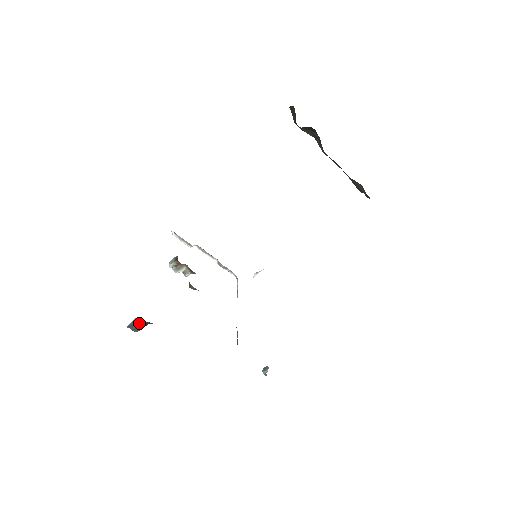
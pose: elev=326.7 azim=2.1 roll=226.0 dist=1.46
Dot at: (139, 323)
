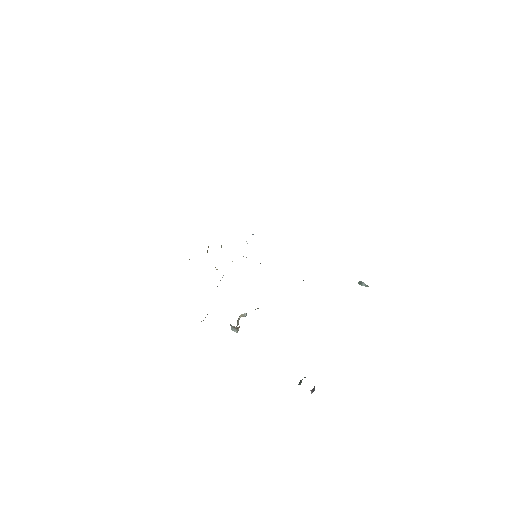
Dot at: (314, 387)
